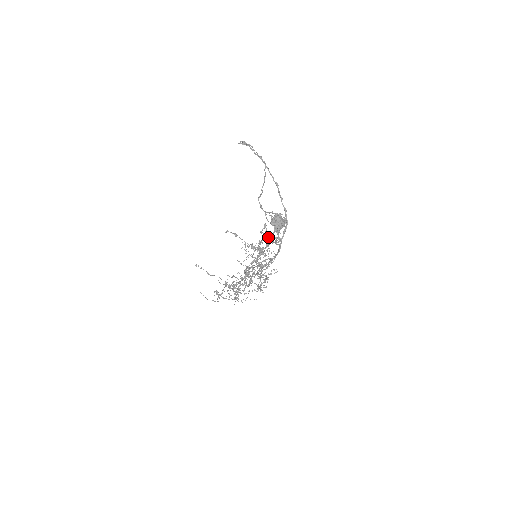
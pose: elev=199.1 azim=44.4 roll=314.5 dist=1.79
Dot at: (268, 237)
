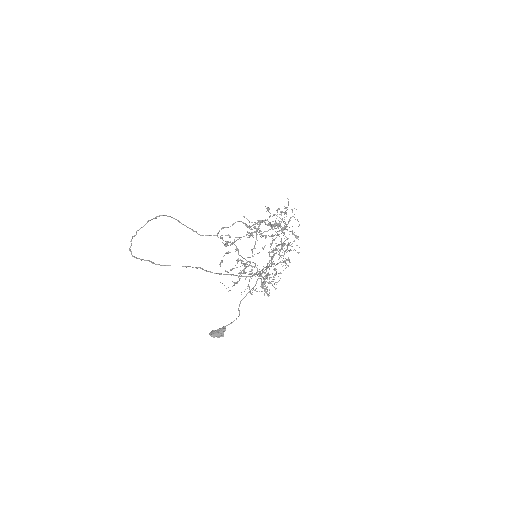
Dot at: (237, 282)
